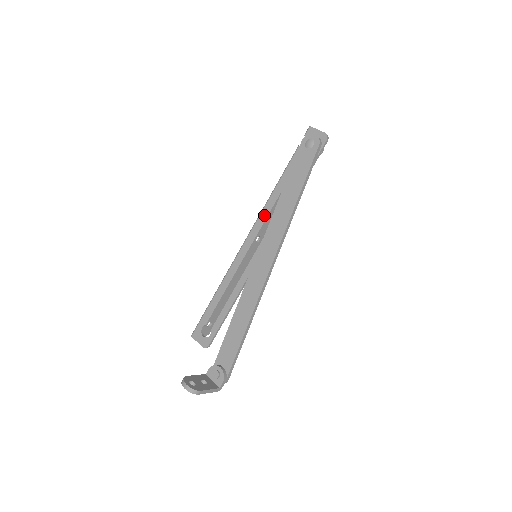
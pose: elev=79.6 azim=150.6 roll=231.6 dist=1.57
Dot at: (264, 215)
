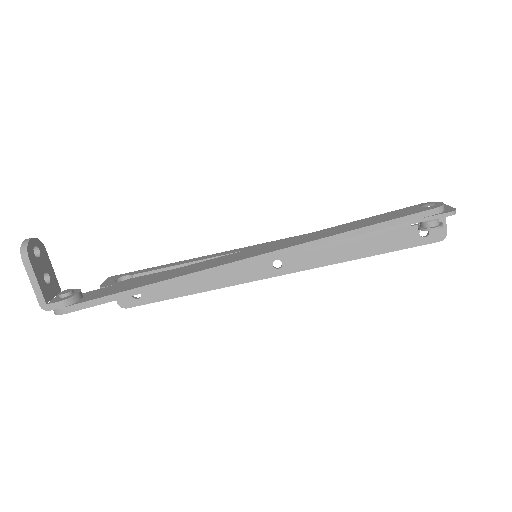
Dot at: occluded
